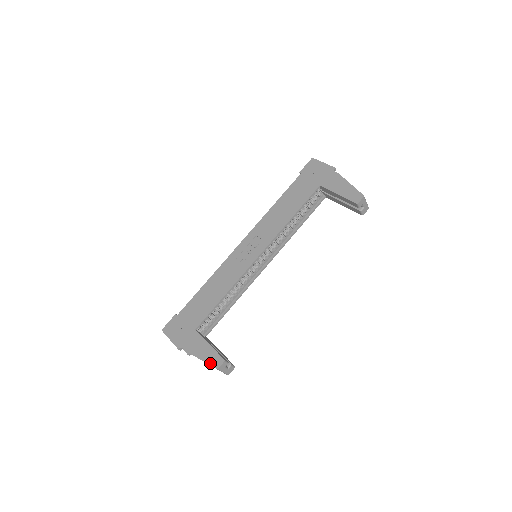
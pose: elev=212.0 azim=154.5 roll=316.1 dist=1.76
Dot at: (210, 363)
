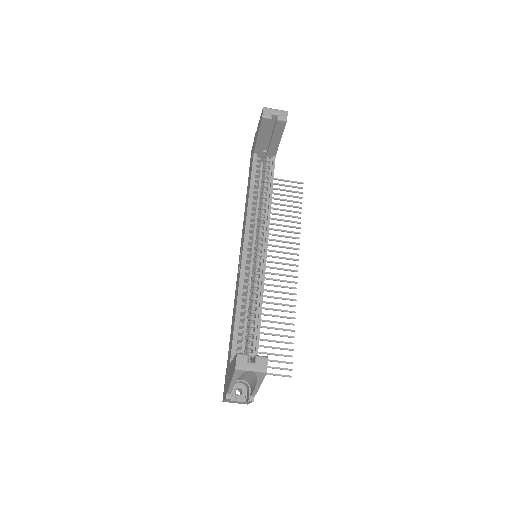
Dot at: (233, 373)
